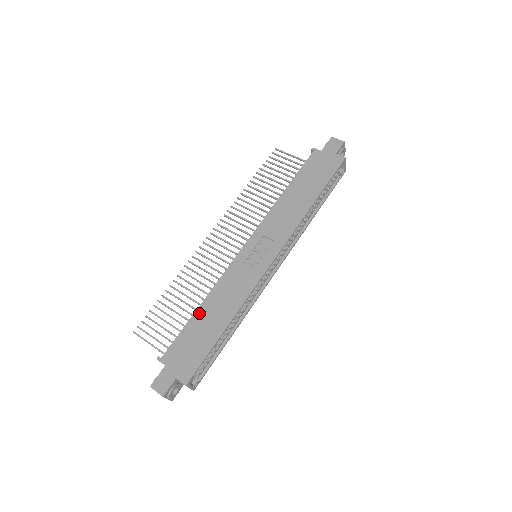
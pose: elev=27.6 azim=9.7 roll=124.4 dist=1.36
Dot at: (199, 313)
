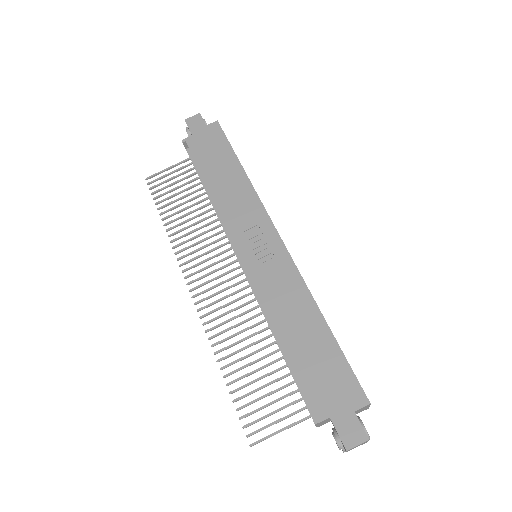
Dot at: (288, 344)
